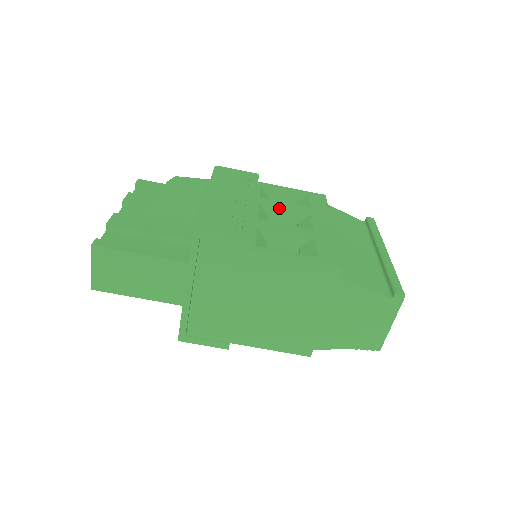
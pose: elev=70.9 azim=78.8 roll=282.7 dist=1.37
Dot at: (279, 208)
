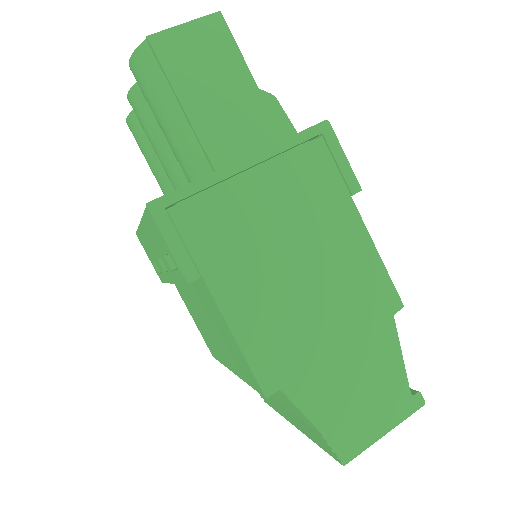
Dot at: occluded
